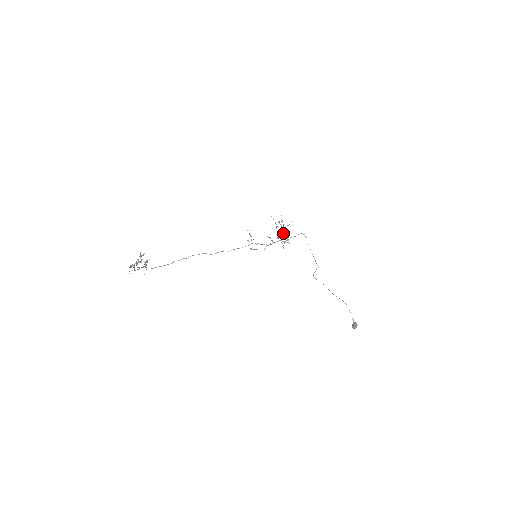
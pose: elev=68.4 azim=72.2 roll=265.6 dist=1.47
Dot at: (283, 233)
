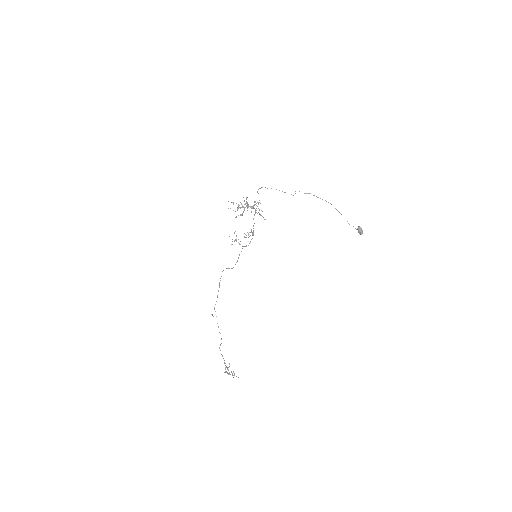
Dot at: (248, 206)
